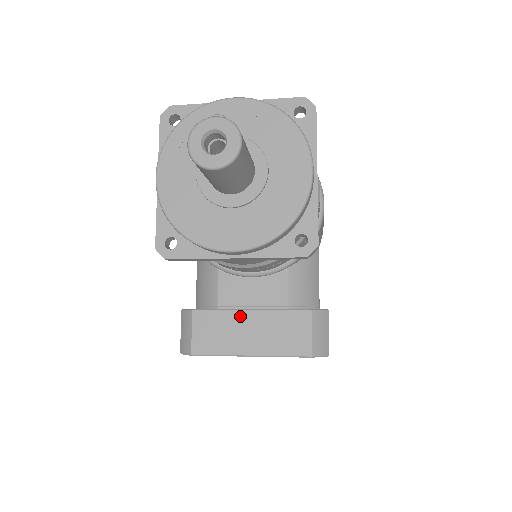
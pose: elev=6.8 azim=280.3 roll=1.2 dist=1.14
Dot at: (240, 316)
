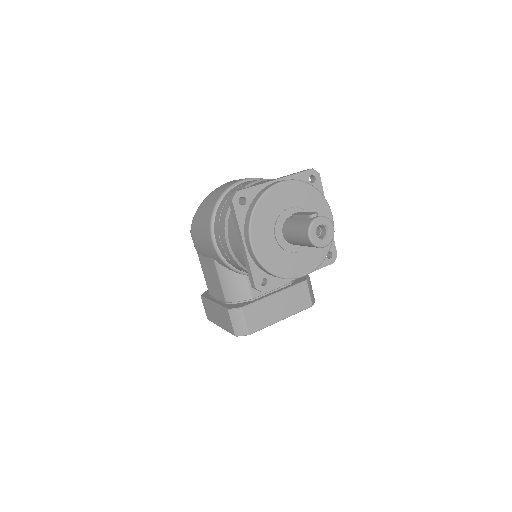
Dot at: (271, 300)
